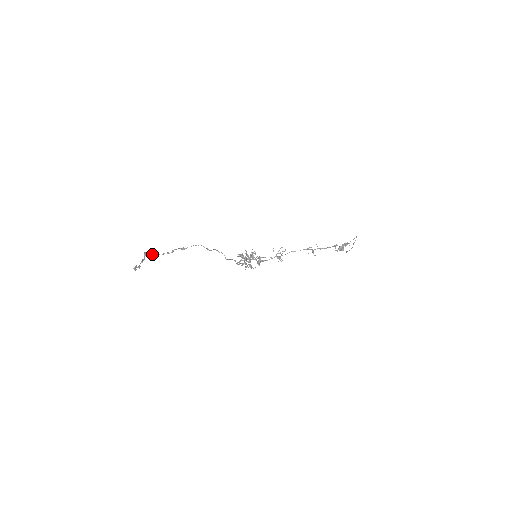
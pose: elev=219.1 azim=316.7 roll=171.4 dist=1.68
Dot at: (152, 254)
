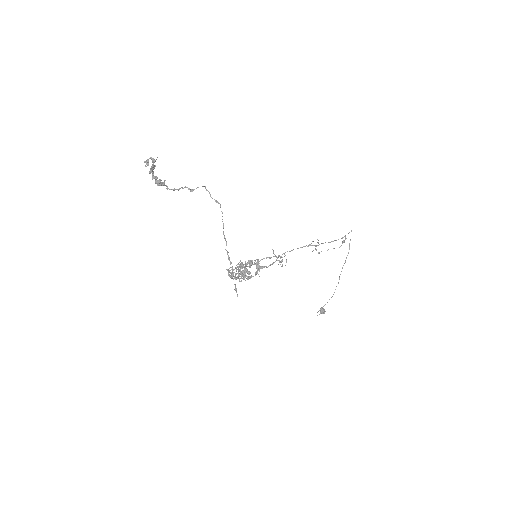
Dot at: (157, 180)
